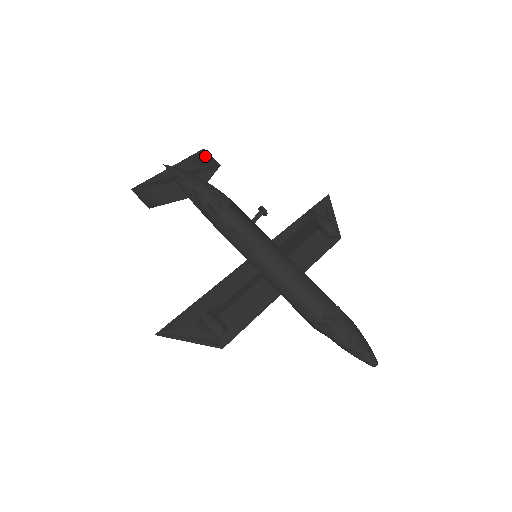
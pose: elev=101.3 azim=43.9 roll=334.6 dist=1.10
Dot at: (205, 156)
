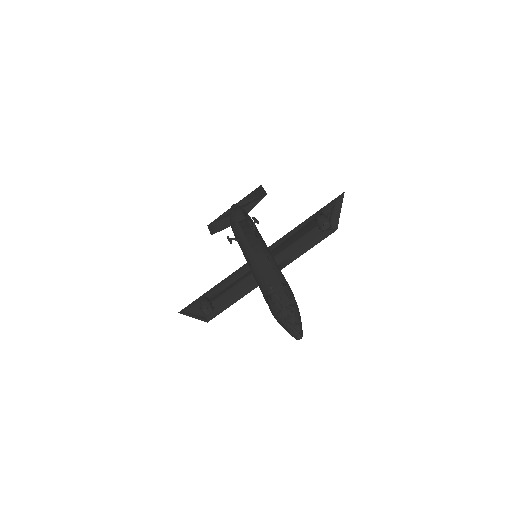
Dot at: (259, 190)
